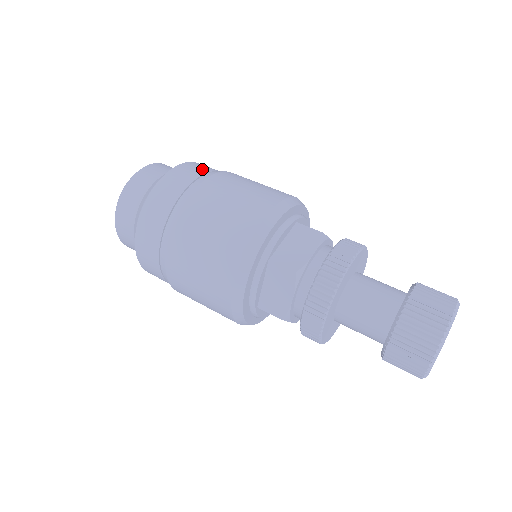
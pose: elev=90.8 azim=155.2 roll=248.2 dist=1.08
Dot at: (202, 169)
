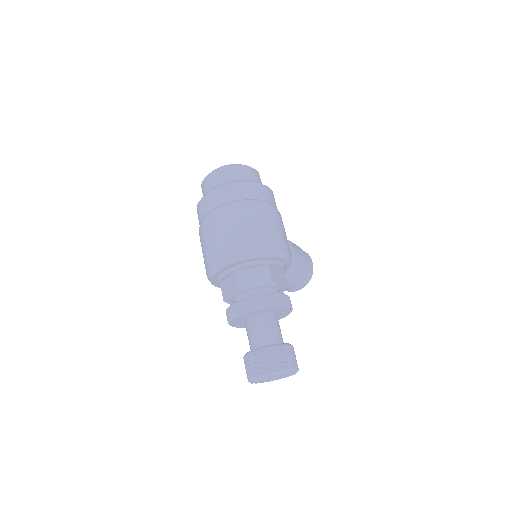
Dot at: (257, 194)
